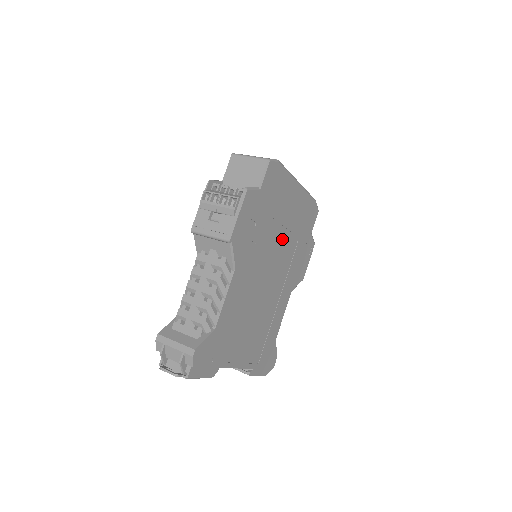
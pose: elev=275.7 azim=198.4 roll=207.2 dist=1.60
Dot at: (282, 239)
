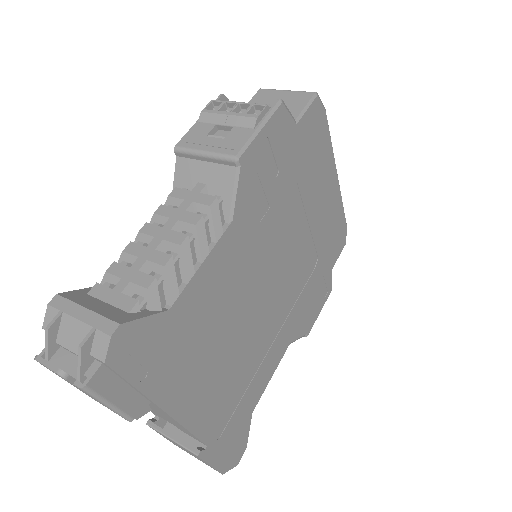
Dot at: (301, 240)
